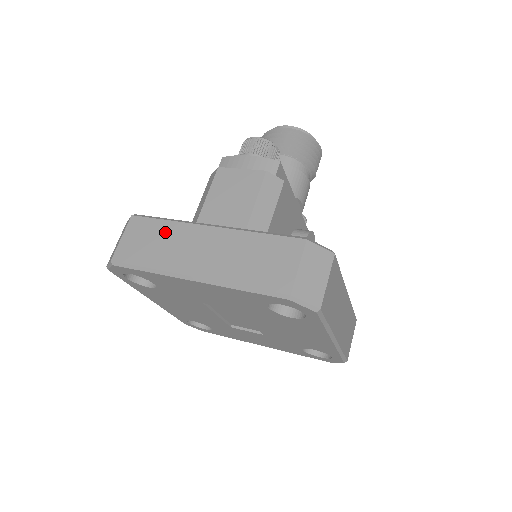
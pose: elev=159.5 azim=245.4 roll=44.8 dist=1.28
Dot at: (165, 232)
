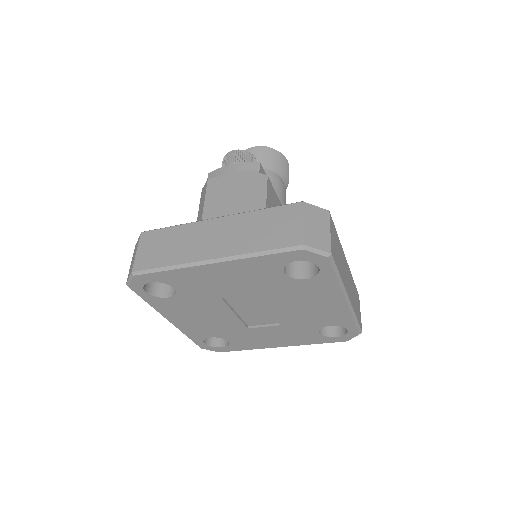
Dot at: (176, 235)
